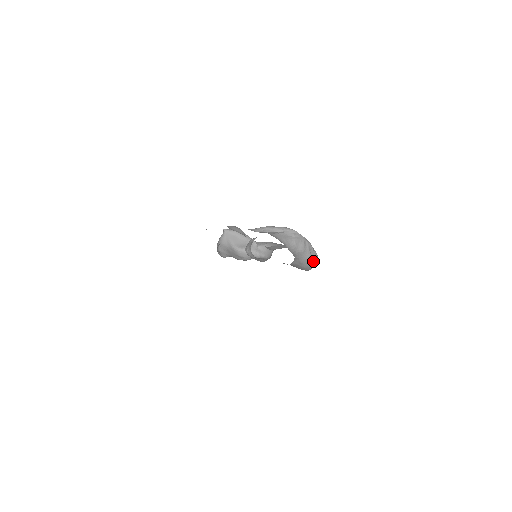
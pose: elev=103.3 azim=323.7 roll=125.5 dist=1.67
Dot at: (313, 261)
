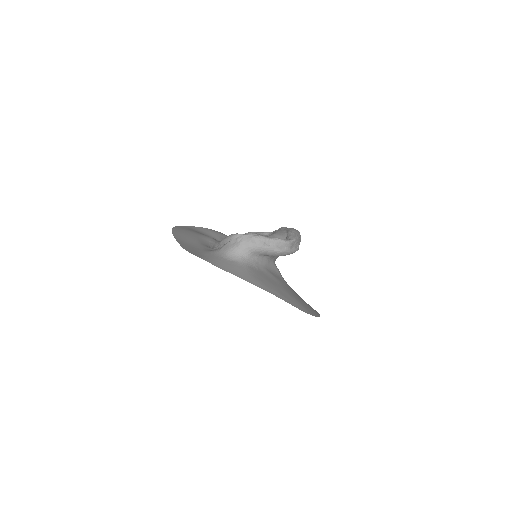
Dot at: (281, 247)
